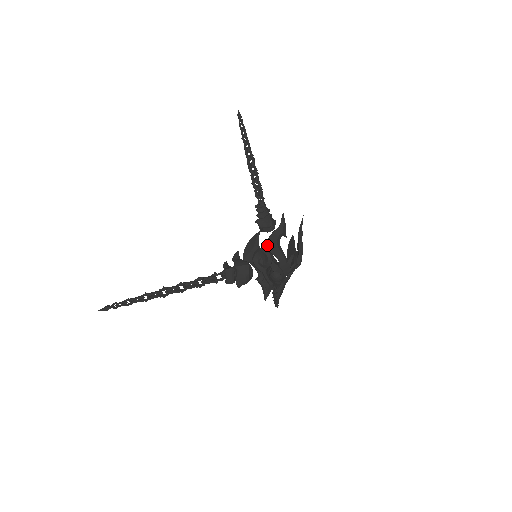
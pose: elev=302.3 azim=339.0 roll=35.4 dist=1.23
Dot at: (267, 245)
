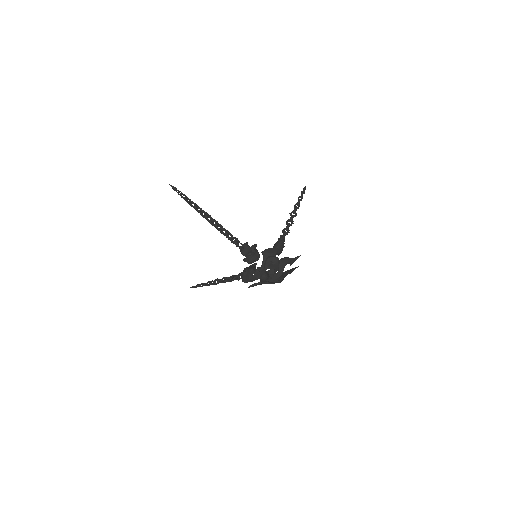
Dot at: (281, 260)
